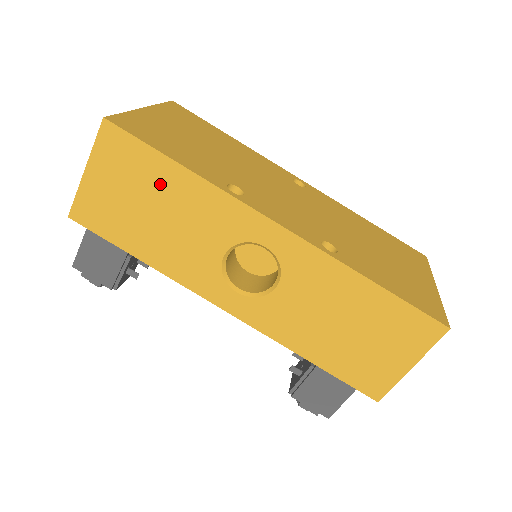
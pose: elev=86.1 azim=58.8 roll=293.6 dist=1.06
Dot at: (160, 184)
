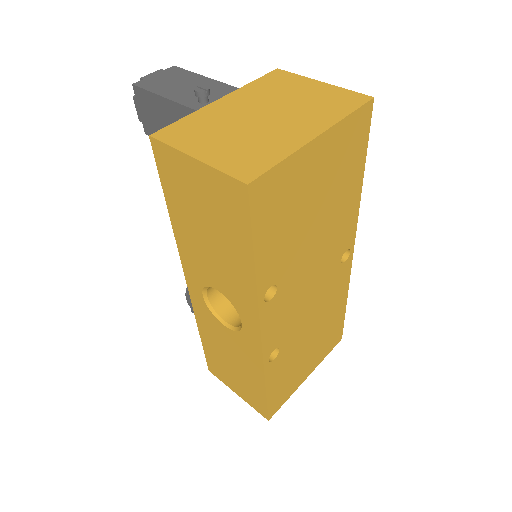
Dot at: (230, 242)
